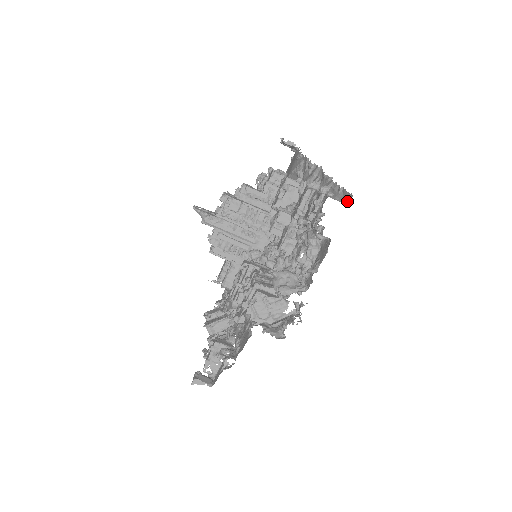
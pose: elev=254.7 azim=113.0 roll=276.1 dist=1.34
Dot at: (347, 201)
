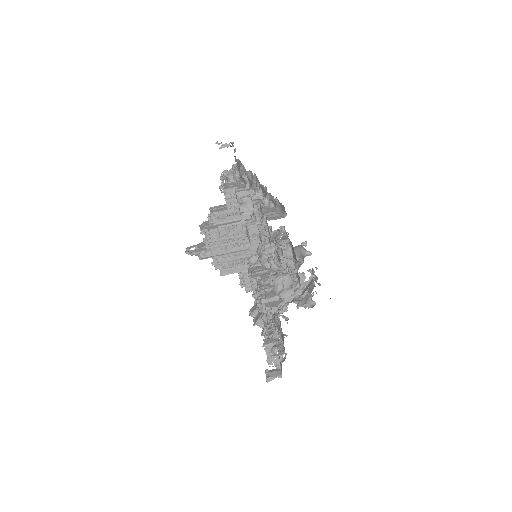
Dot at: (284, 214)
